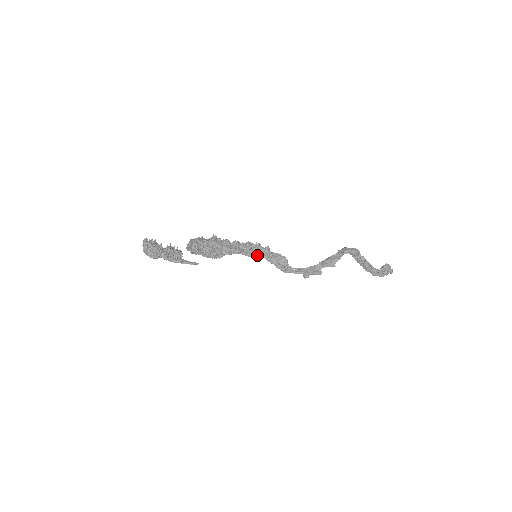
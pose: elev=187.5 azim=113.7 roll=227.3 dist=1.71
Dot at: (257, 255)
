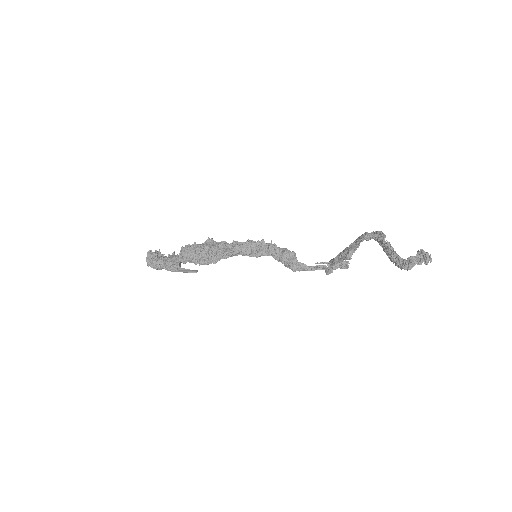
Dot at: (261, 254)
